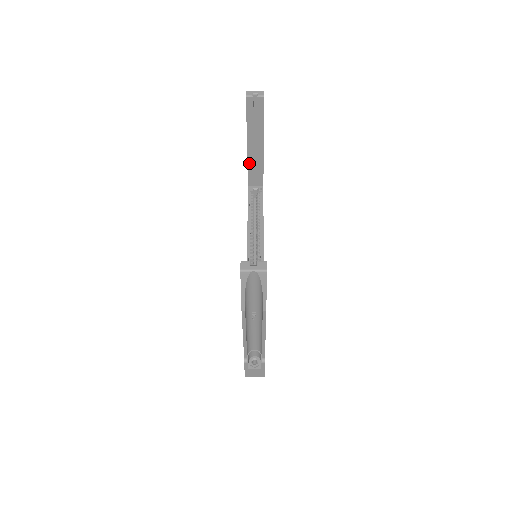
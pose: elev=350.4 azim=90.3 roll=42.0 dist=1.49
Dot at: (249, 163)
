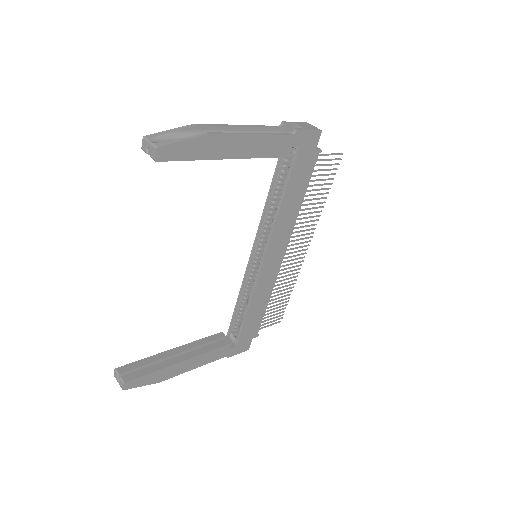
Dot at: occluded
